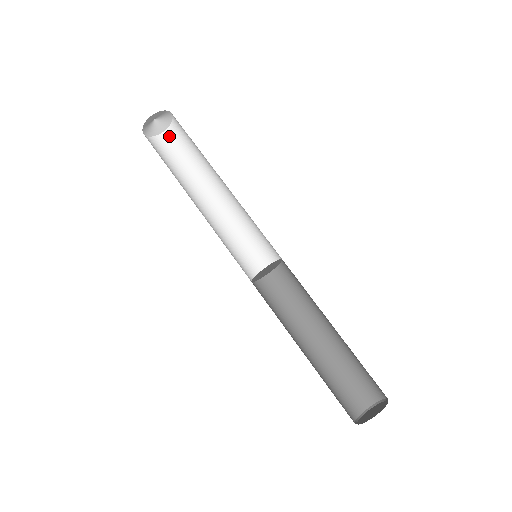
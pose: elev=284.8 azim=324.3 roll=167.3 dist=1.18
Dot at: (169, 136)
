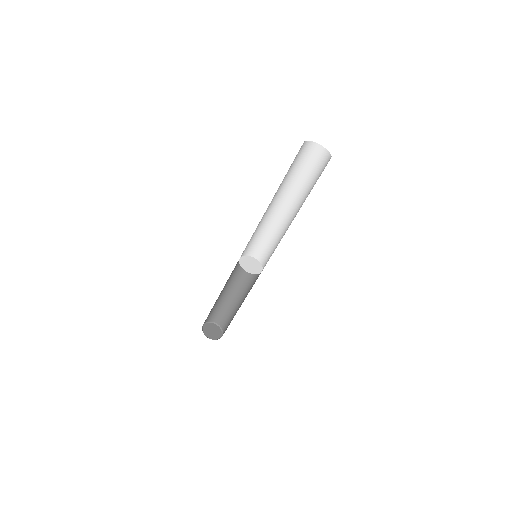
Dot at: (316, 150)
